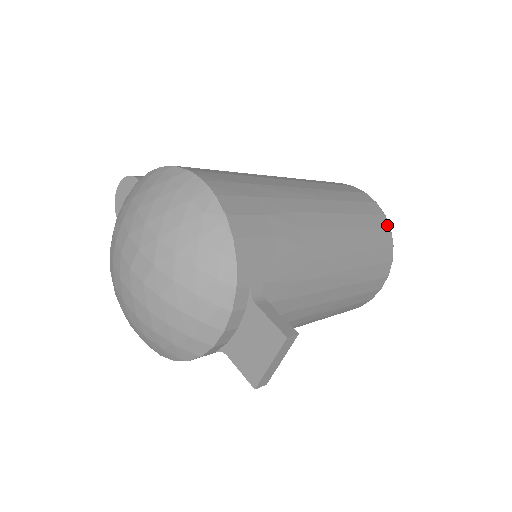
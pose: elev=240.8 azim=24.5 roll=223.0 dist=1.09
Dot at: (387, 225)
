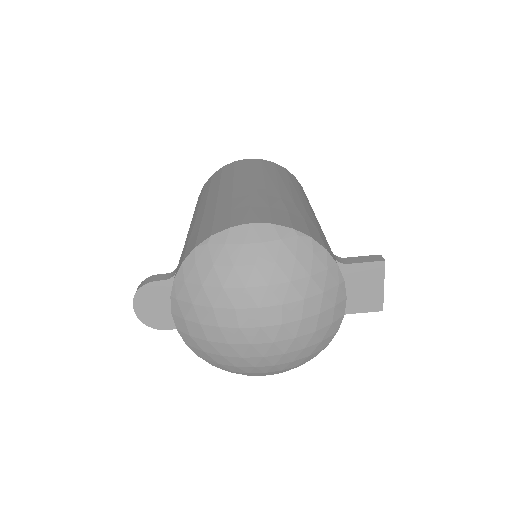
Dot at: (281, 167)
